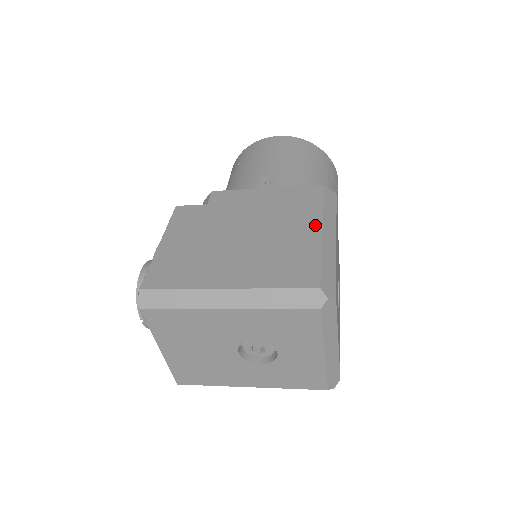
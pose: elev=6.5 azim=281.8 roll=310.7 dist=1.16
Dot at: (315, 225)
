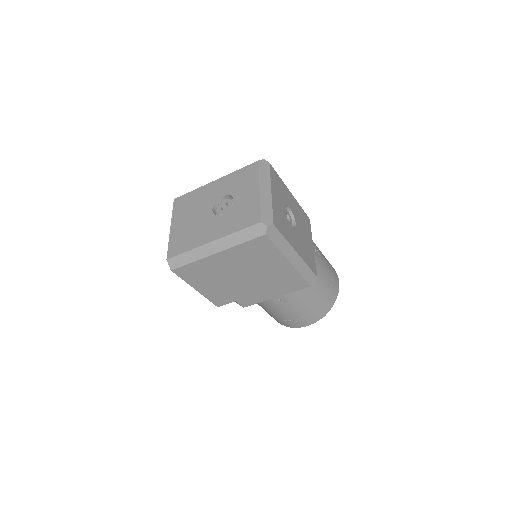
Dot at: occluded
